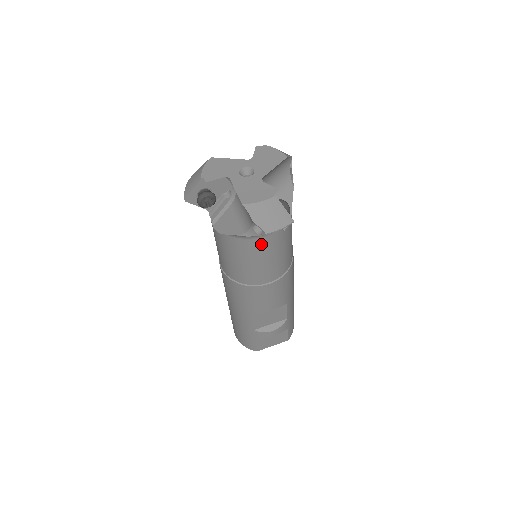
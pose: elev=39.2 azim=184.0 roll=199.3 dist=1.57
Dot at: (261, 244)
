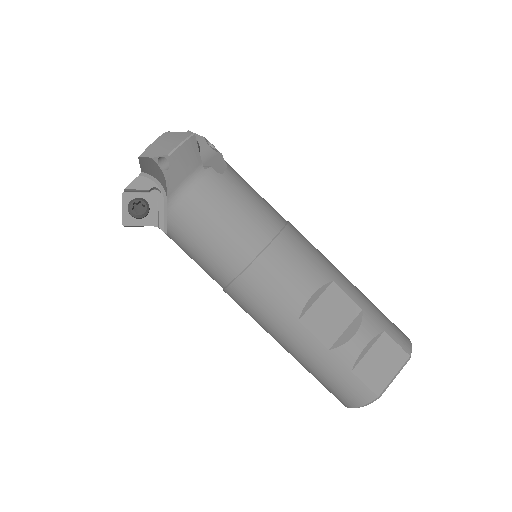
Dot at: (202, 196)
